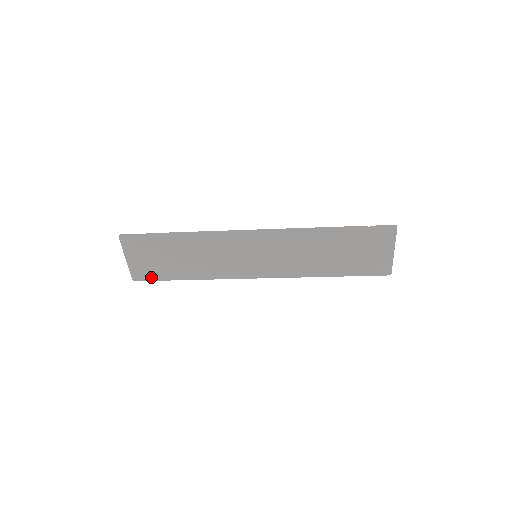
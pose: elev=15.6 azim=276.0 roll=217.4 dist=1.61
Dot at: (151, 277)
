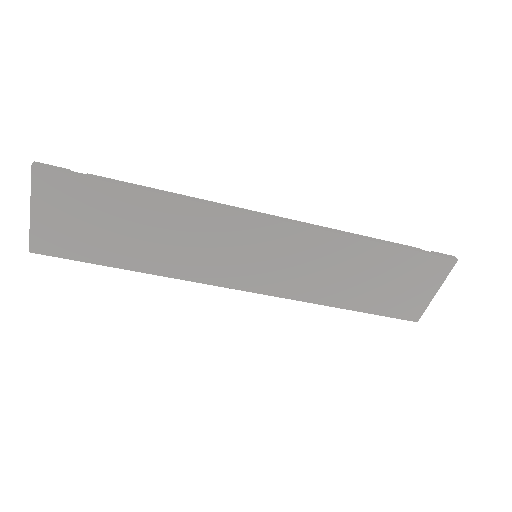
Dot at: (66, 252)
